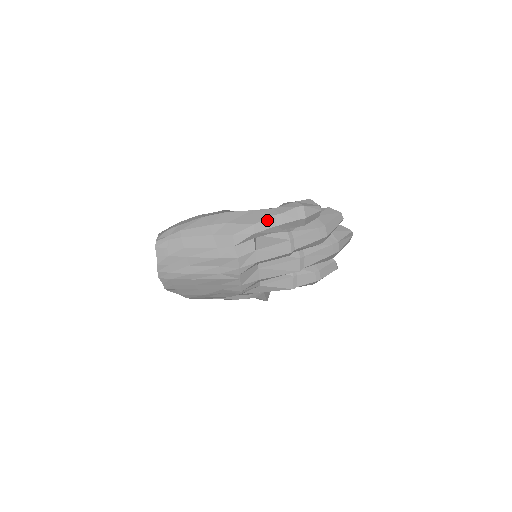
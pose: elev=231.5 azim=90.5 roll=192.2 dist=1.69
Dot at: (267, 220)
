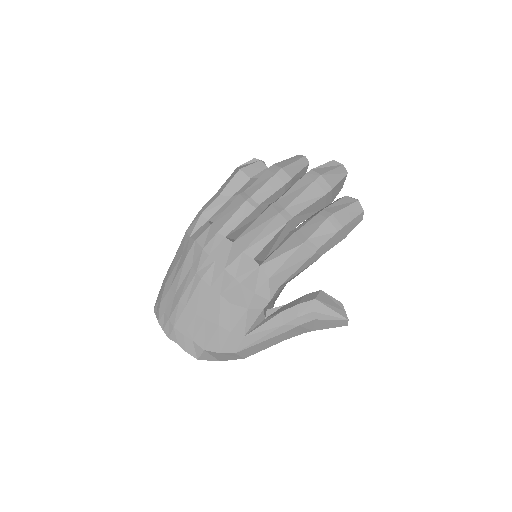
Dot at: (210, 200)
